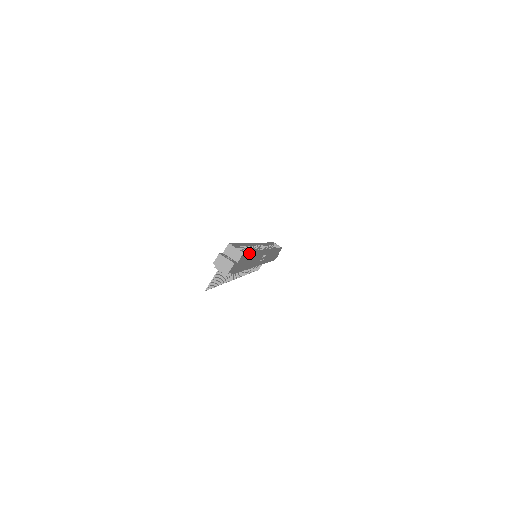
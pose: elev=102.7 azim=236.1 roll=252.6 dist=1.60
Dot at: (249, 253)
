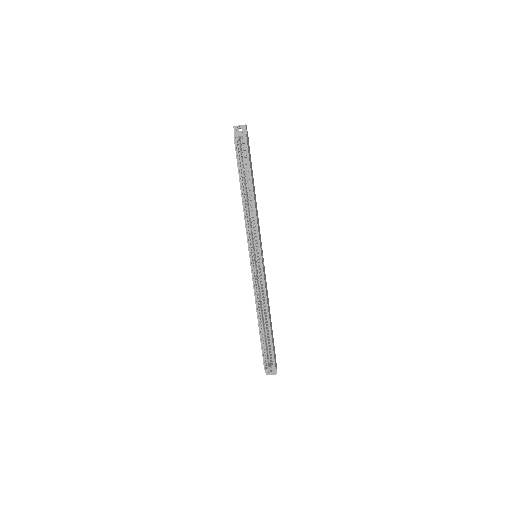
Dot at: occluded
